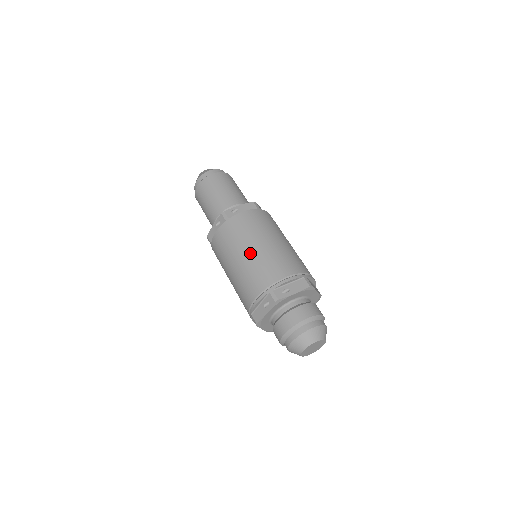
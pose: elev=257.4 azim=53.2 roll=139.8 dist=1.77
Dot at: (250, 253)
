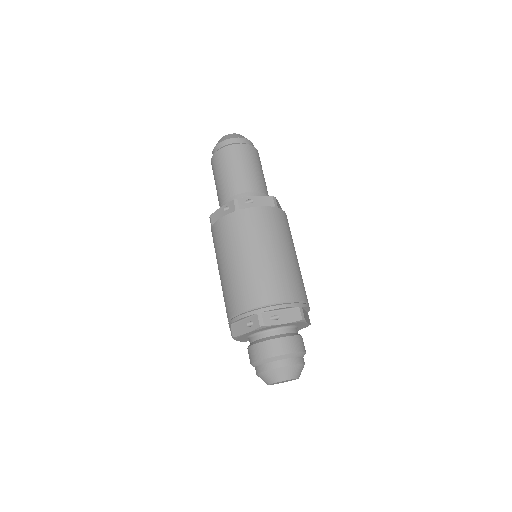
Dot at: (250, 260)
